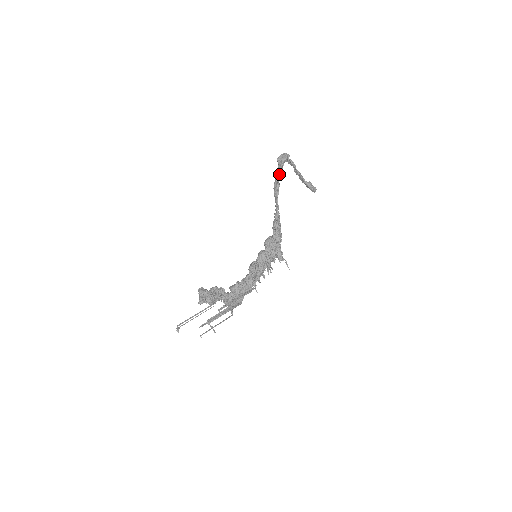
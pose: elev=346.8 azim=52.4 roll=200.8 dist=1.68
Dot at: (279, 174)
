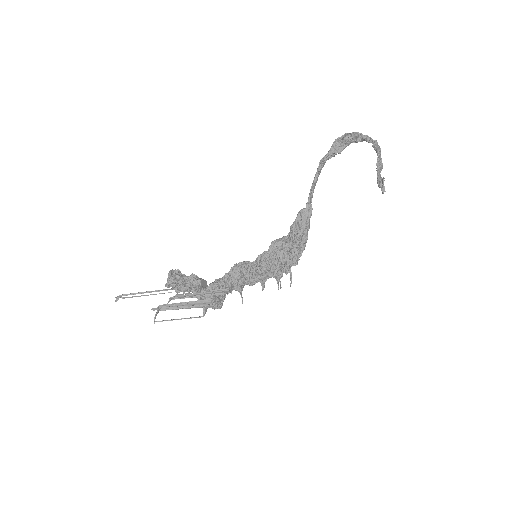
Dot at: occluded
